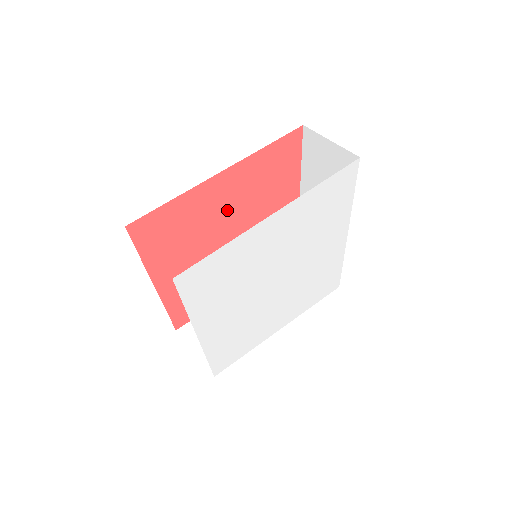
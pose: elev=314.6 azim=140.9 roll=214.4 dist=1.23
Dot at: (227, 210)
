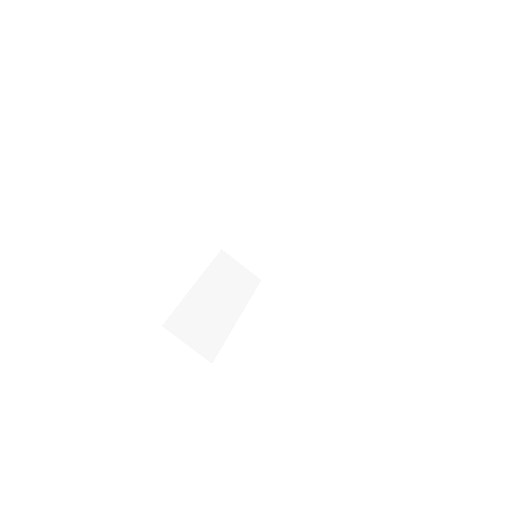
Dot at: occluded
